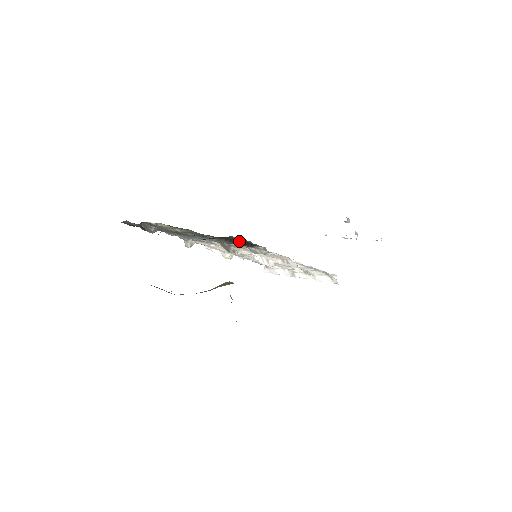
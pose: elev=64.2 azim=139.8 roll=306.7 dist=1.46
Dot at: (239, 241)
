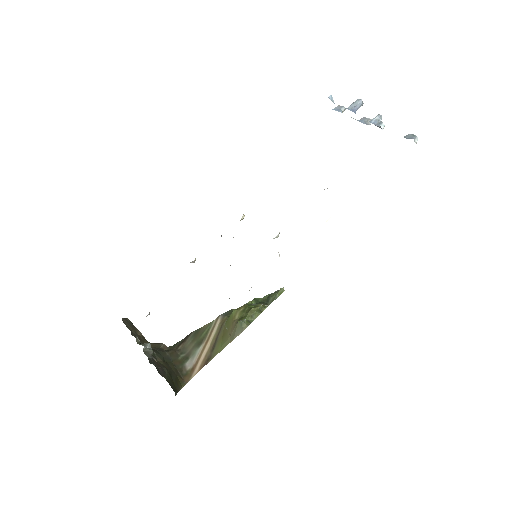
Dot at: occluded
